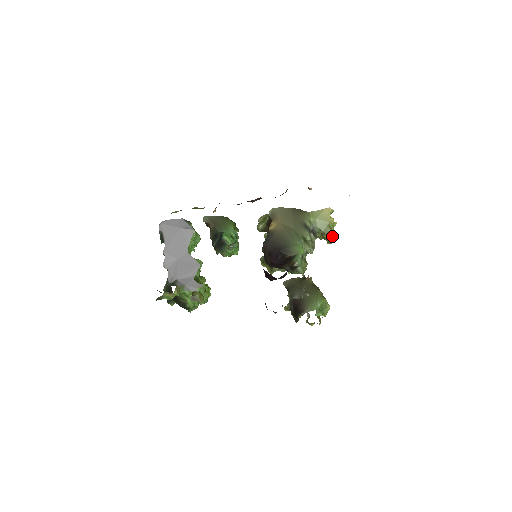
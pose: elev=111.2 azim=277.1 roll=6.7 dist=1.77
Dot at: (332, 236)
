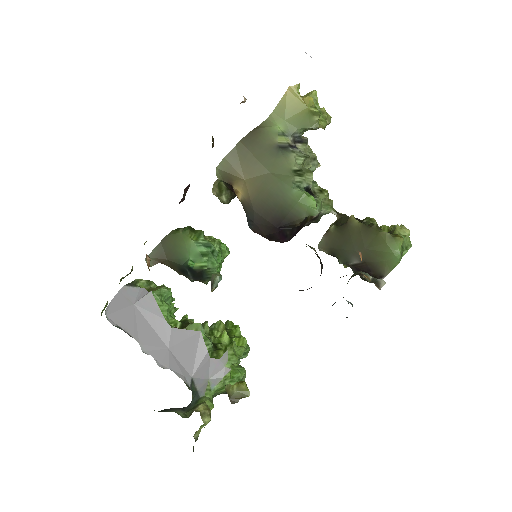
Dot at: (324, 115)
